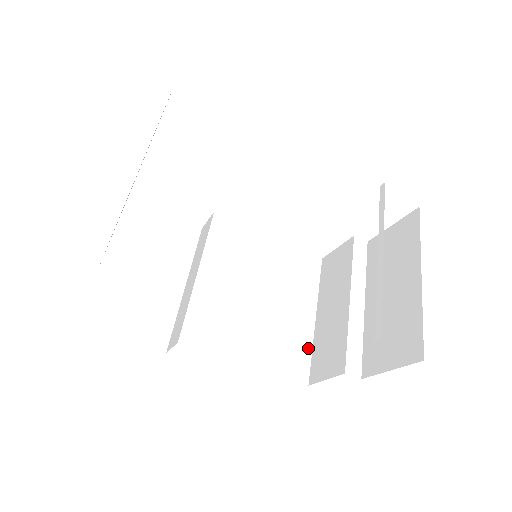
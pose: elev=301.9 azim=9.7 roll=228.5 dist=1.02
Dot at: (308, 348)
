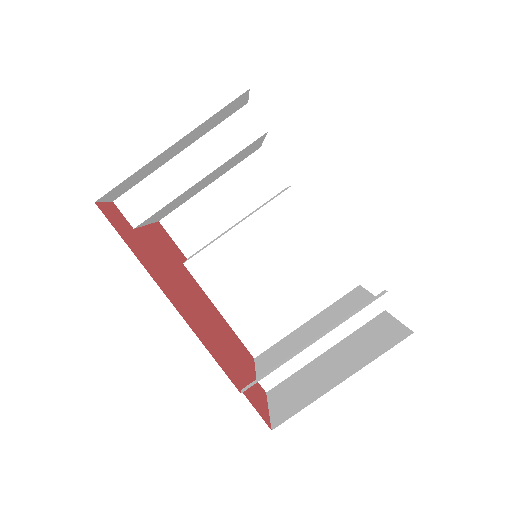
Dot at: (278, 337)
